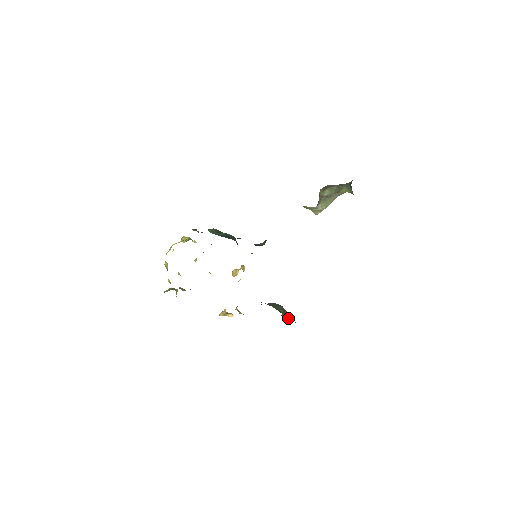
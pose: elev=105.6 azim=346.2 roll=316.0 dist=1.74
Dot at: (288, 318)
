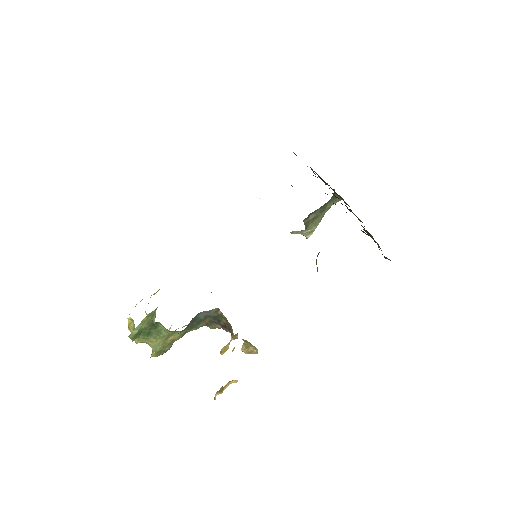
Dot at: occluded
